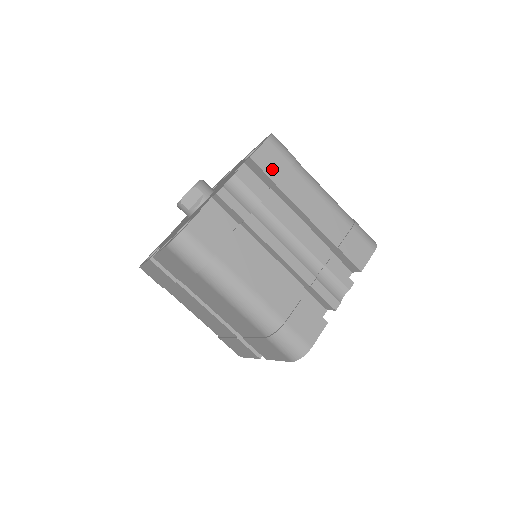
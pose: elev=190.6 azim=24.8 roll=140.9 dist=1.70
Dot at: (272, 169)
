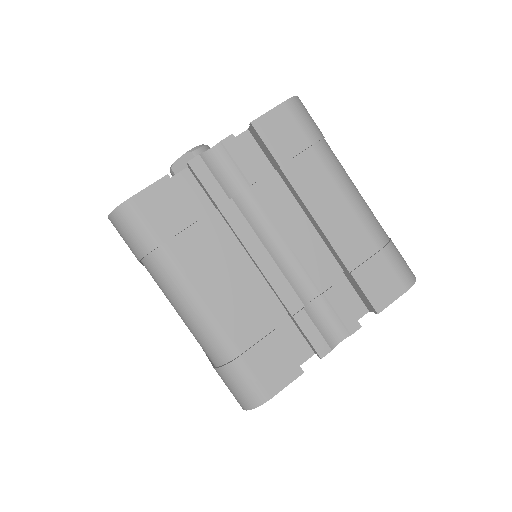
Dot at: (280, 144)
